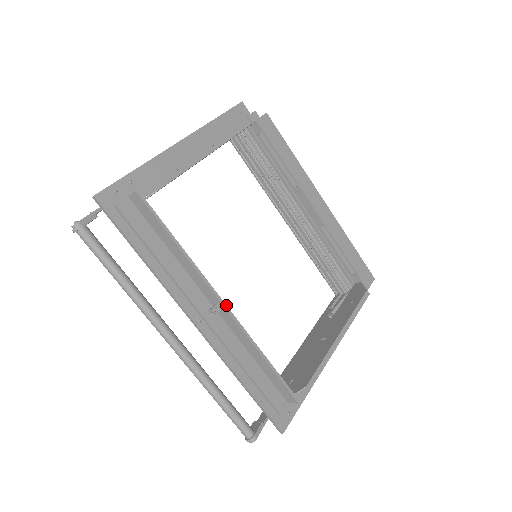
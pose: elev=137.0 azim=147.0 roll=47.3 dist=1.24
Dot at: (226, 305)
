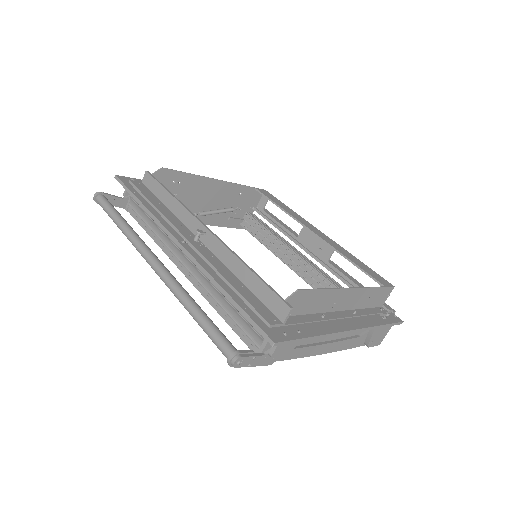
Dot at: (209, 229)
